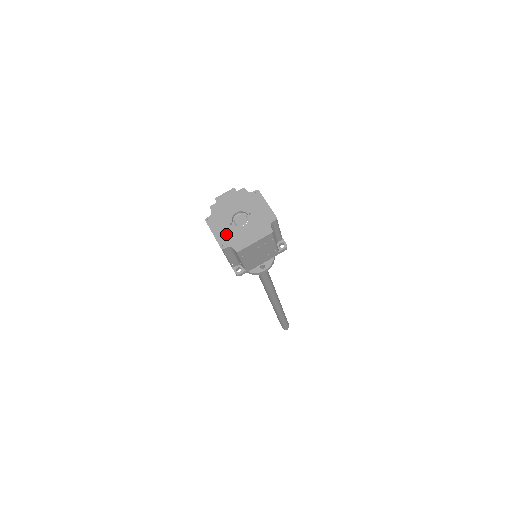
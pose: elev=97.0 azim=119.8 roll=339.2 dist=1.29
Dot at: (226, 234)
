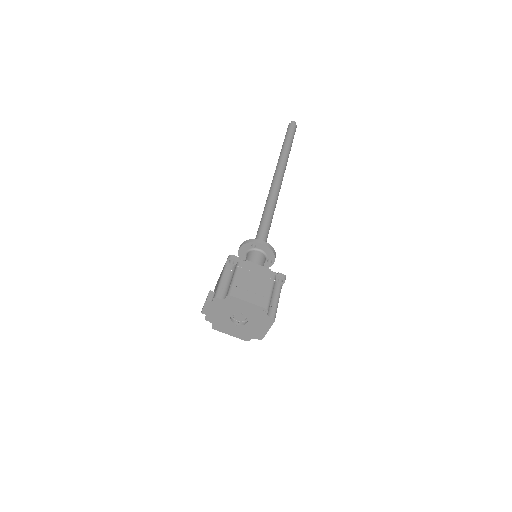
Dot at: (240, 333)
